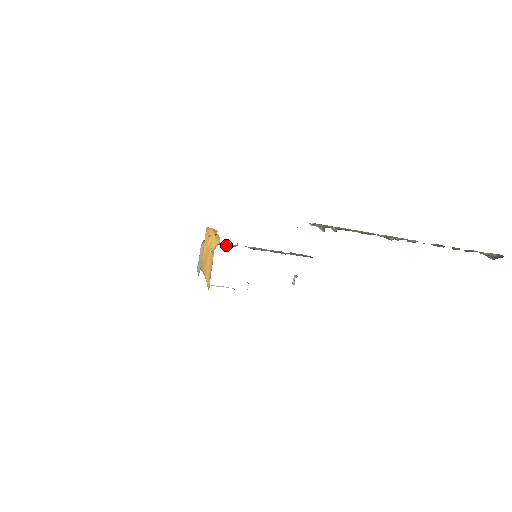
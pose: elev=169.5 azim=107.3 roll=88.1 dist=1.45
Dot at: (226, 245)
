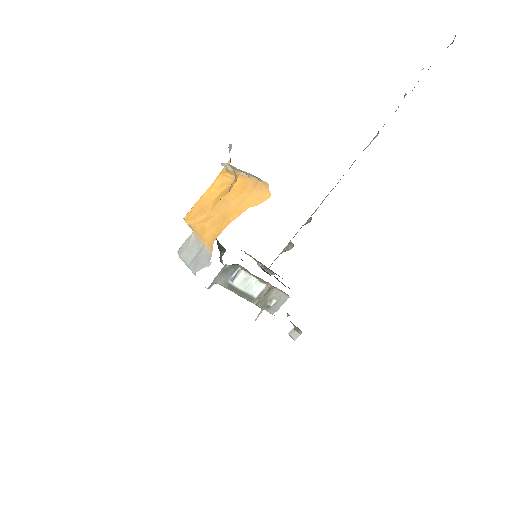
Dot at: occluded
